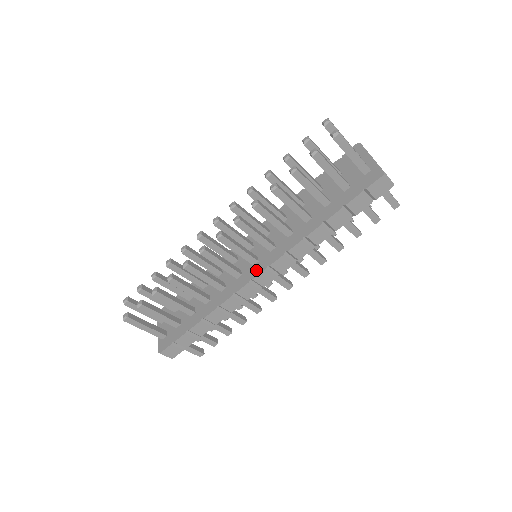
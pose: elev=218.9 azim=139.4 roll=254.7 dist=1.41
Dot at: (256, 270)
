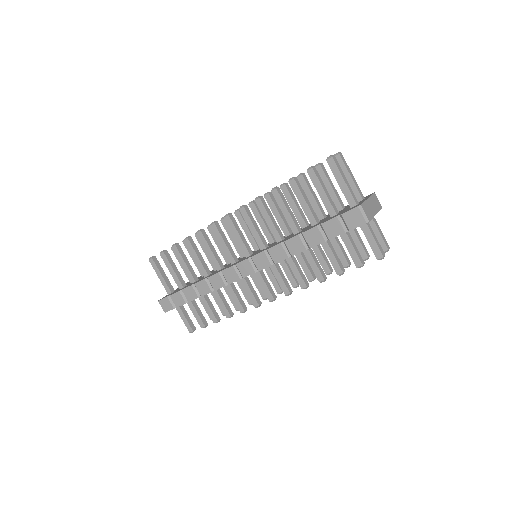
Dot at: (243, 259)
